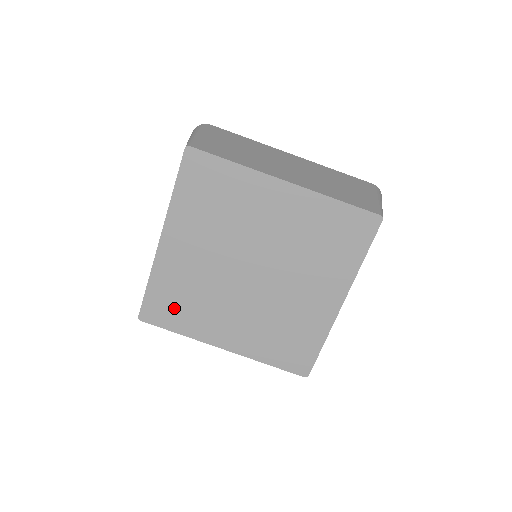
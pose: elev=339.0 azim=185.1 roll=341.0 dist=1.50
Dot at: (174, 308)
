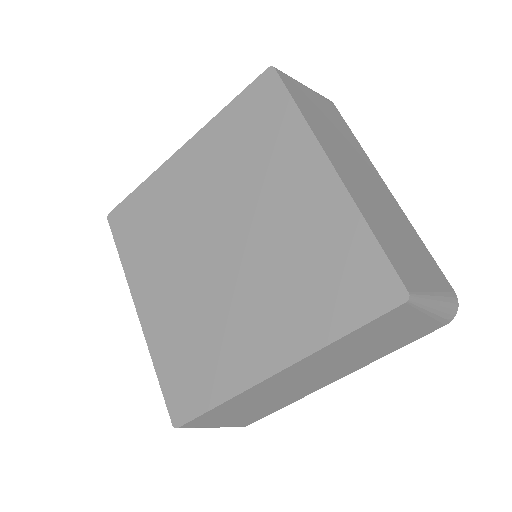
Dot at: (137, 229)
